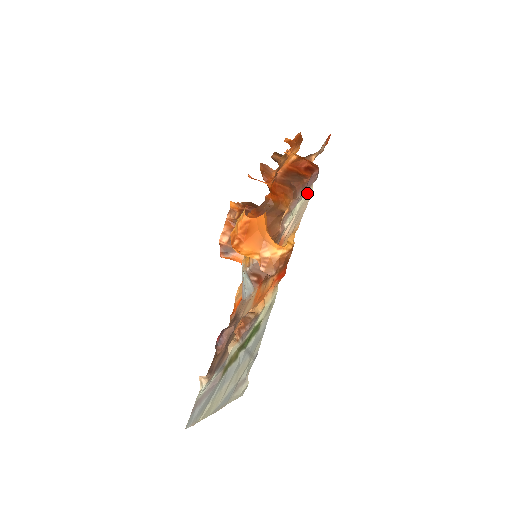
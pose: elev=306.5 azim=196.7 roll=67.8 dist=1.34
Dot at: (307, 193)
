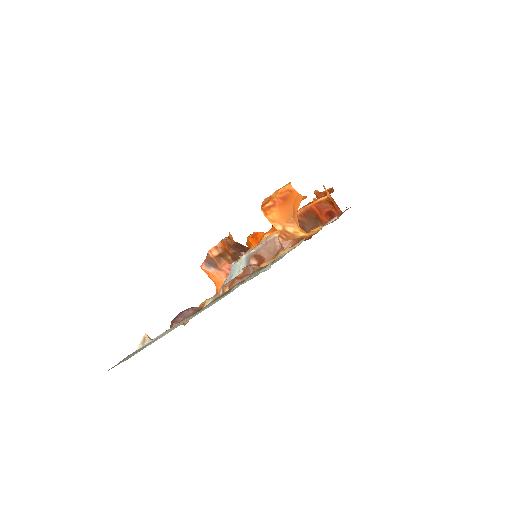
Dot at: (327, 223)
